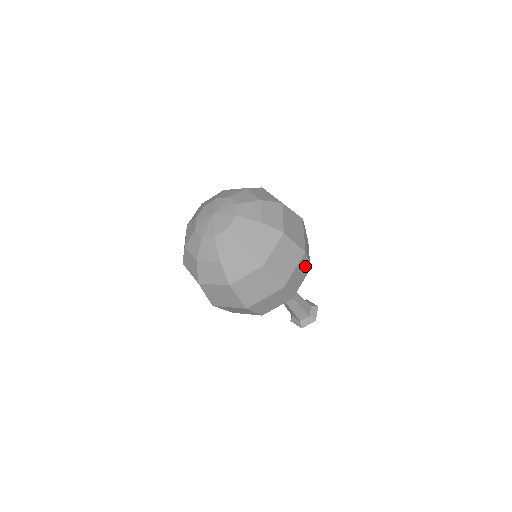
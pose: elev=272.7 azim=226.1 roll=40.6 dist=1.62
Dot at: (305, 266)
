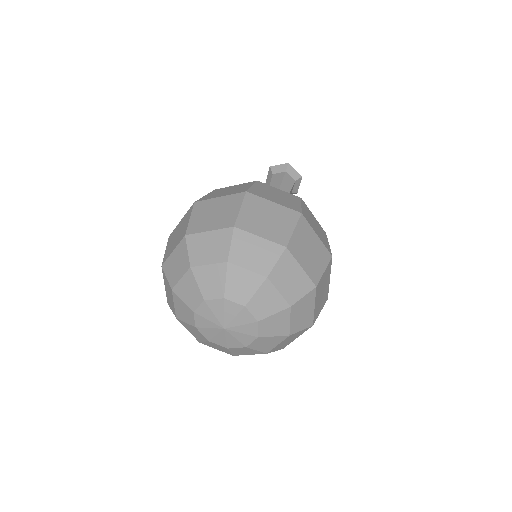
Dot at: occluded
